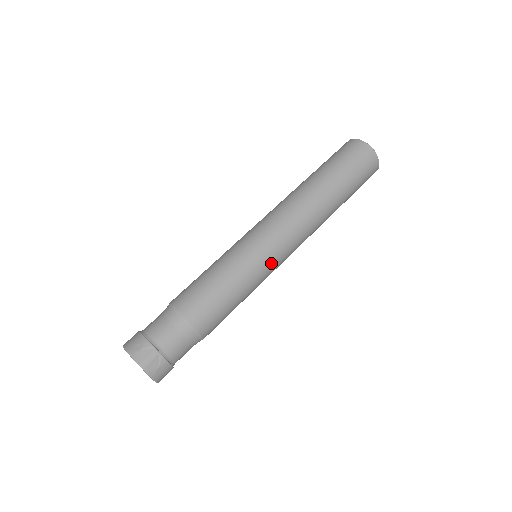
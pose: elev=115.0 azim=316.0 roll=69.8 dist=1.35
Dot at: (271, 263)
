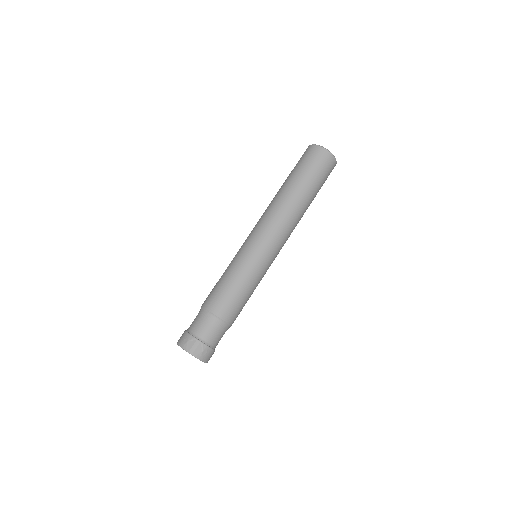
Dot at: (266, 259)
